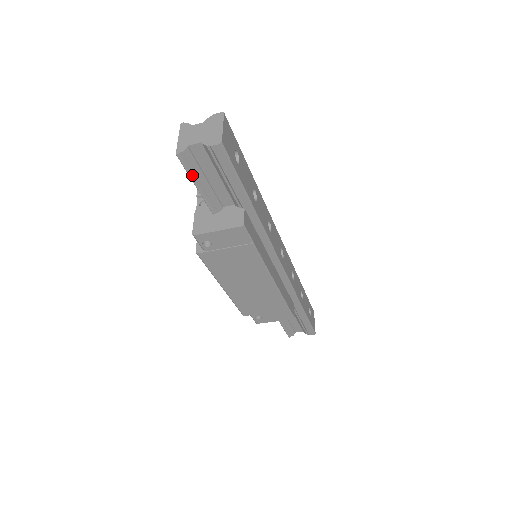
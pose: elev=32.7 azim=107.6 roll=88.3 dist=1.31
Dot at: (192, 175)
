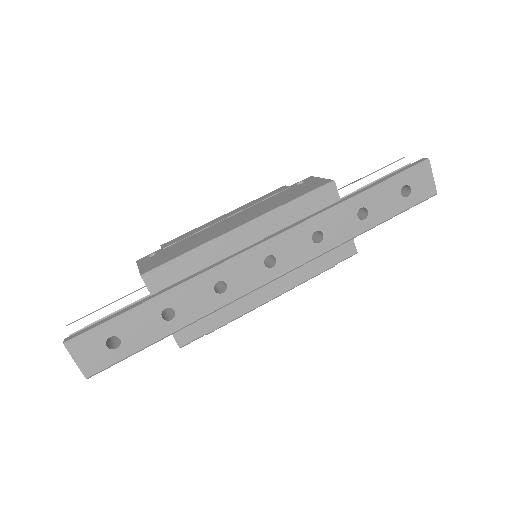
Dot at: occluded
